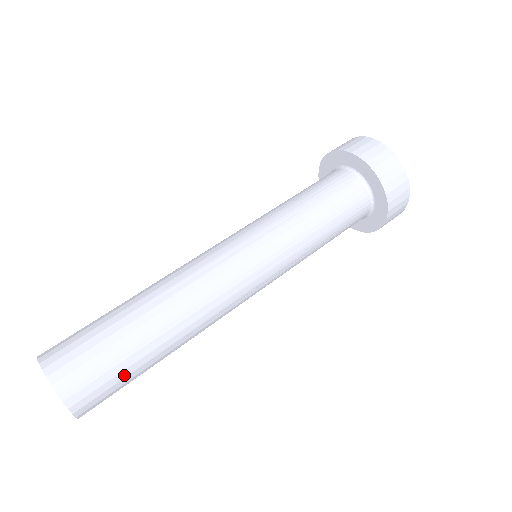
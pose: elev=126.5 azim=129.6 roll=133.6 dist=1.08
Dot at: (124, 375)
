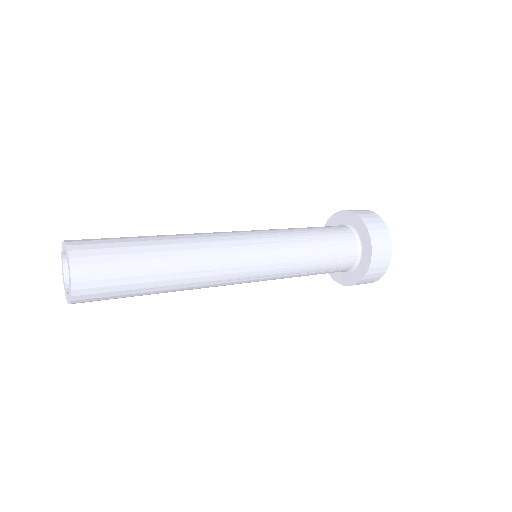
Dot at: (123, 288)
